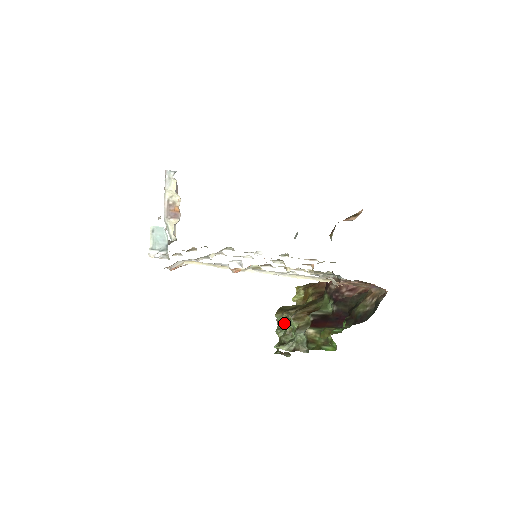
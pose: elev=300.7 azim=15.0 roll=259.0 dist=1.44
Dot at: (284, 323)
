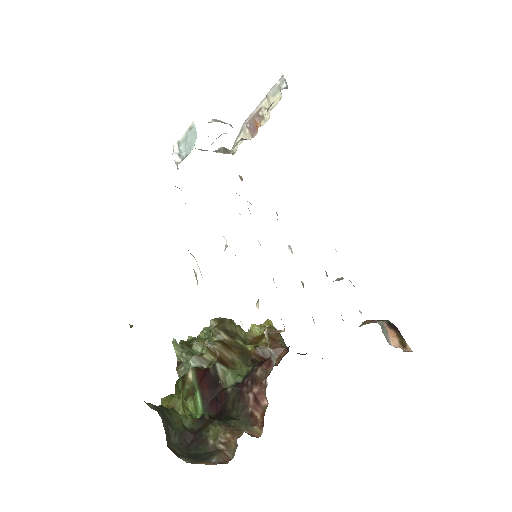
Dot at: occluded
